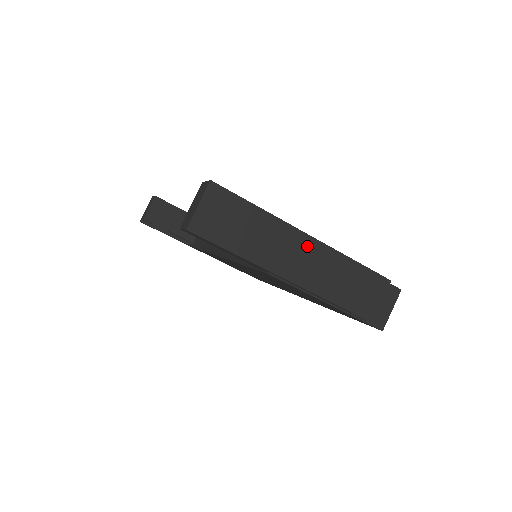
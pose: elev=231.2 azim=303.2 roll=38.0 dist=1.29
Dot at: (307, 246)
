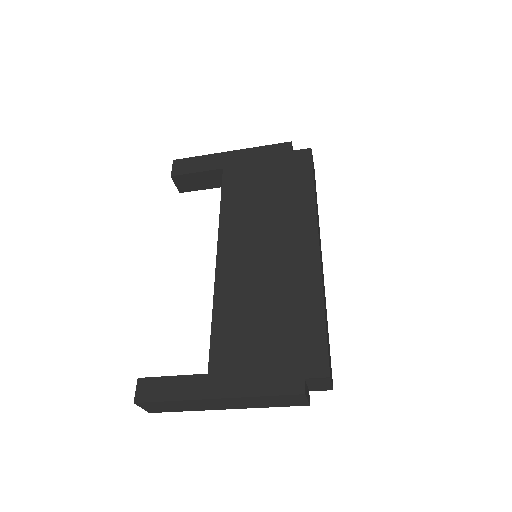
Dot at: (221, 401)
